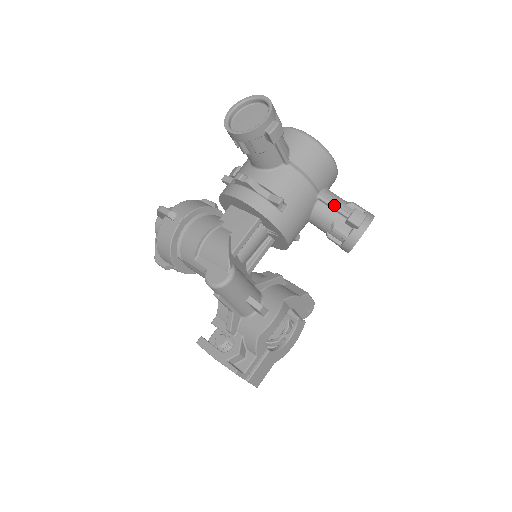
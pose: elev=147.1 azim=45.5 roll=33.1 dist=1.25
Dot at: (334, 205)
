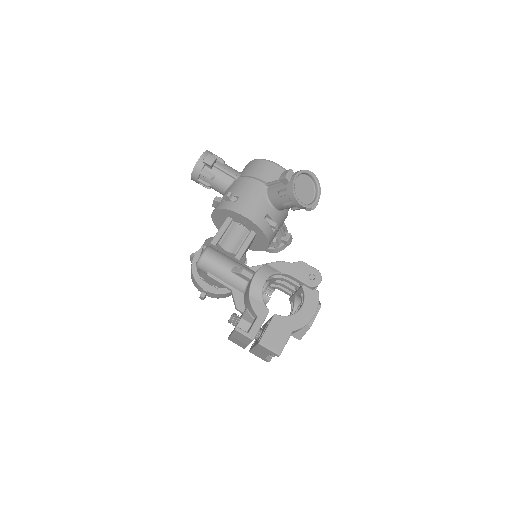
Dot at: (275, 181)
